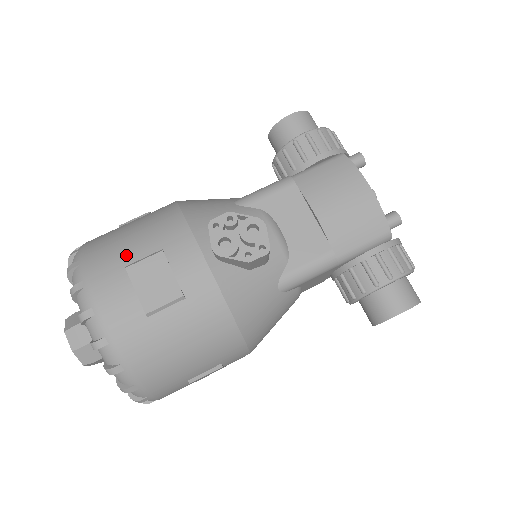
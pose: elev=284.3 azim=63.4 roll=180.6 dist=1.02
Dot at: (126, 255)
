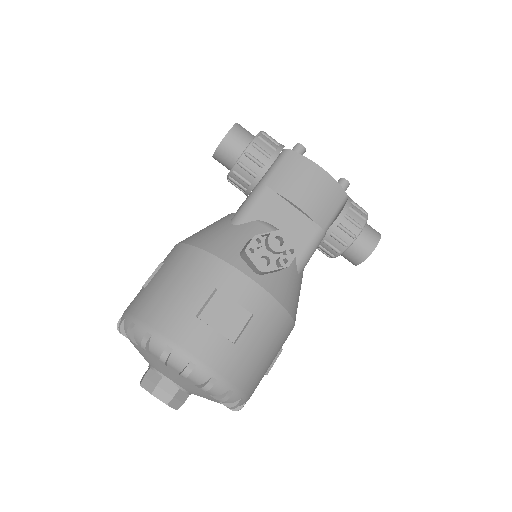
Dot at: (189, 307)
